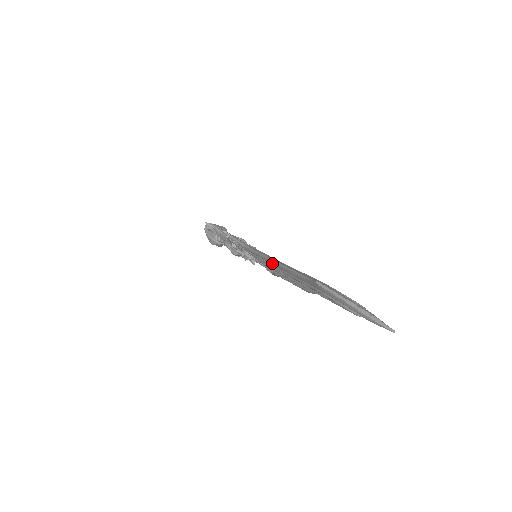
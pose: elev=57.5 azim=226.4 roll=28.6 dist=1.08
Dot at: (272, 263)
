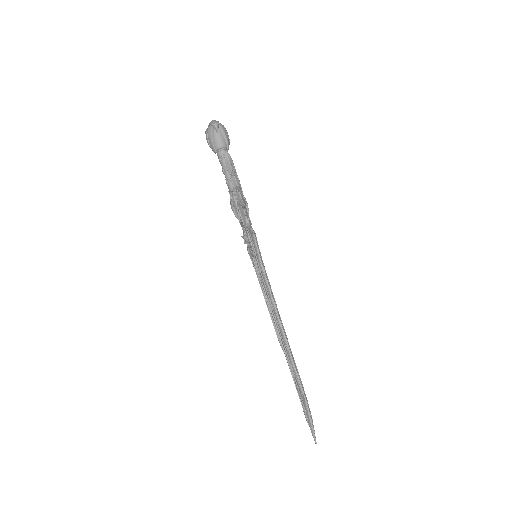
Dot at: (278, 322)
